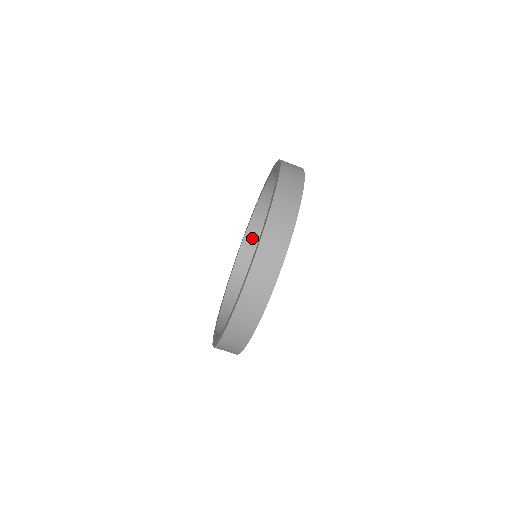
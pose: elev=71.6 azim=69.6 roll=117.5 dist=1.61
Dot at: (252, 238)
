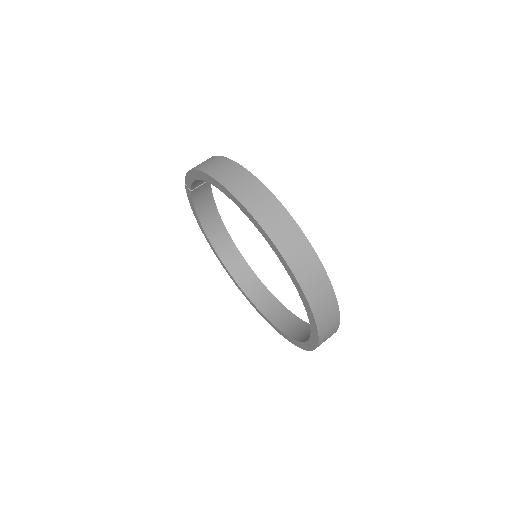
Dot at: (273, 312)
